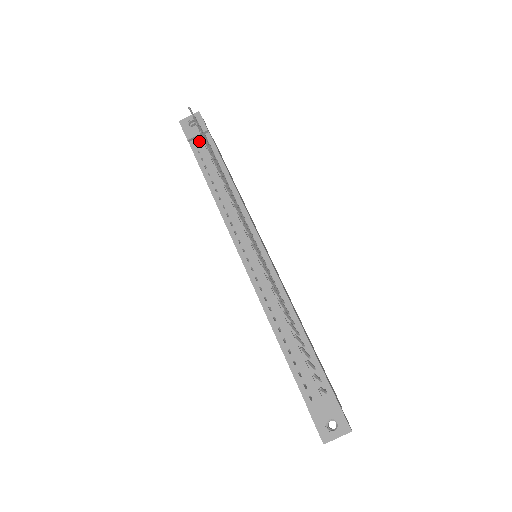
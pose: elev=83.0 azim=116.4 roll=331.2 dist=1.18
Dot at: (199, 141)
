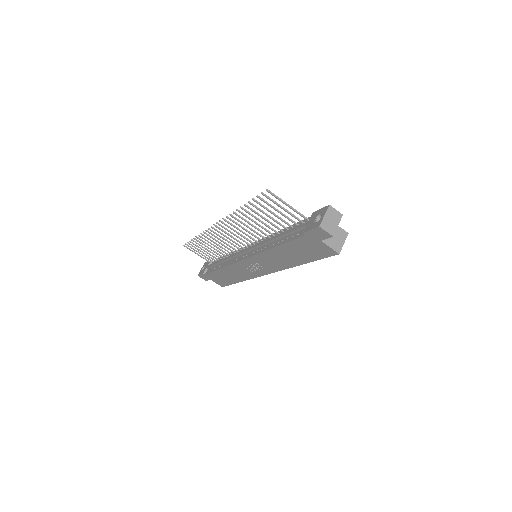
Dot at: (208, 267)
